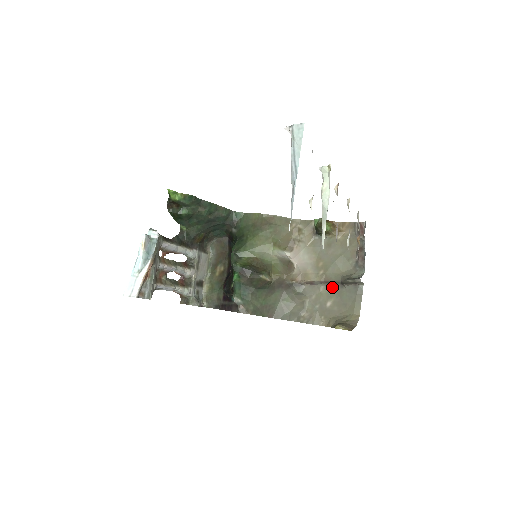
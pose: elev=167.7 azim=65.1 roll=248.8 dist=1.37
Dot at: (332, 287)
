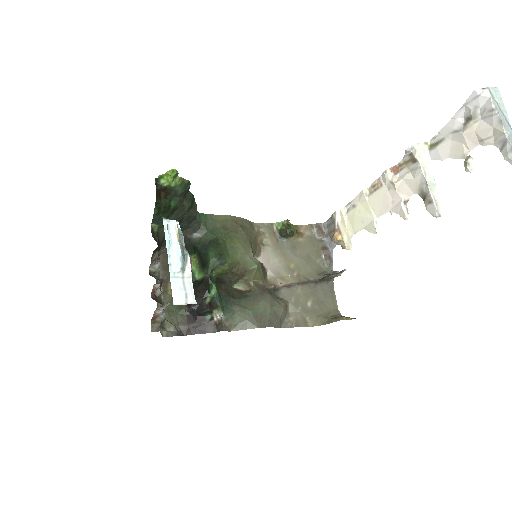
Dot at: (307, 287)
